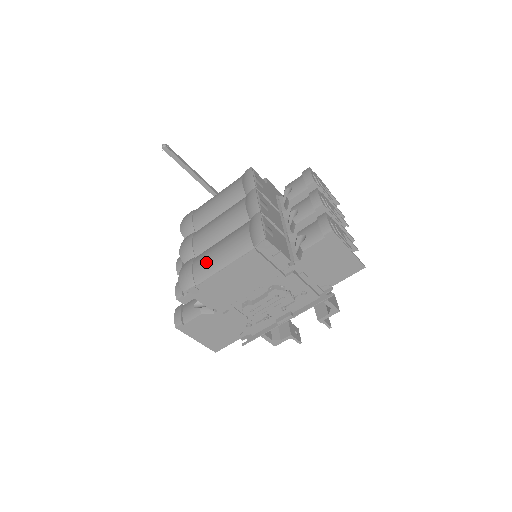
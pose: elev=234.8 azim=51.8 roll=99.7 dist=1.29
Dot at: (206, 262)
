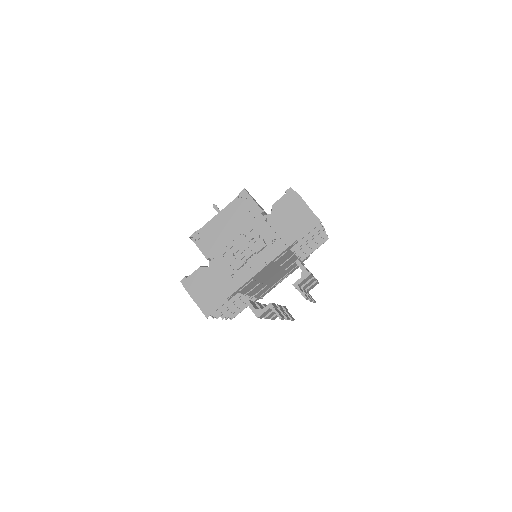
Dot at: occluded
